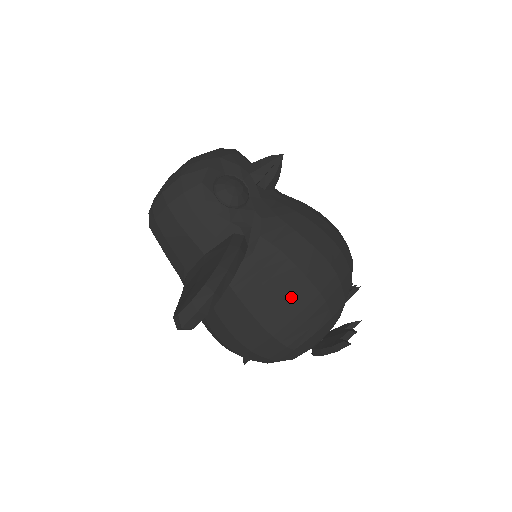
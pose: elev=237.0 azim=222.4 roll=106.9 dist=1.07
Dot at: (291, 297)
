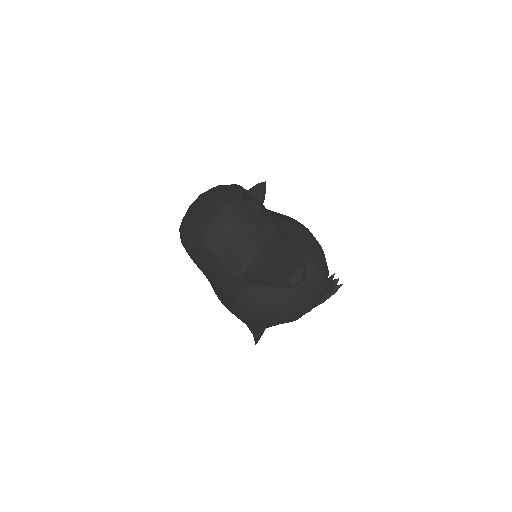
Dot at: (314, 261)
